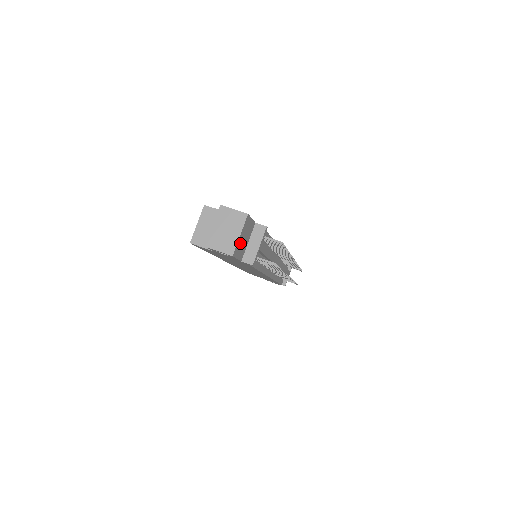
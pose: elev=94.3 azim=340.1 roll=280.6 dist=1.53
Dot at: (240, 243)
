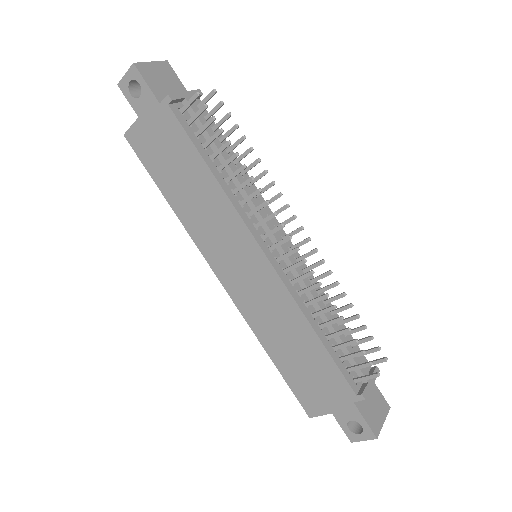
Dot at: (153, 74)
